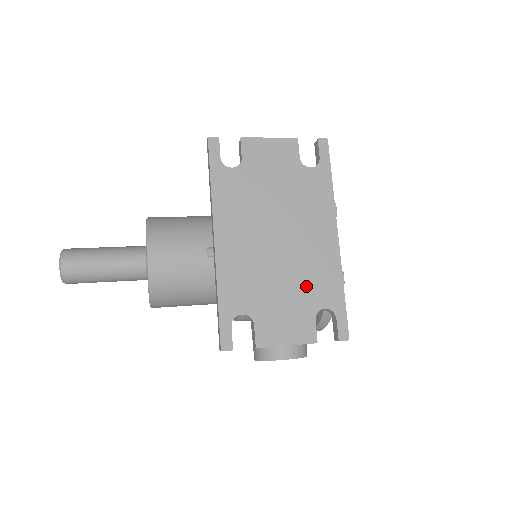
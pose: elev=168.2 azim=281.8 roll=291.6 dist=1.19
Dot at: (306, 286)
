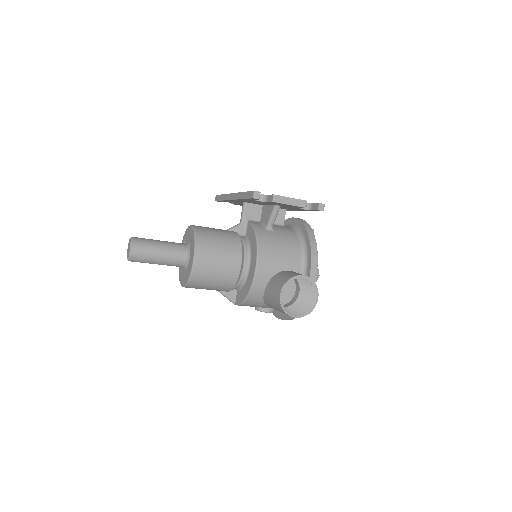
Dot at: occluded
